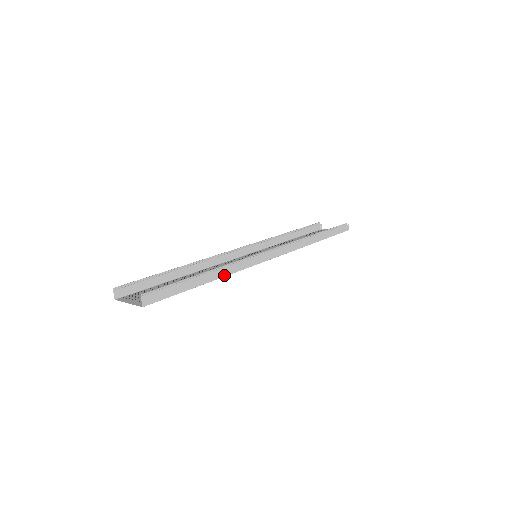
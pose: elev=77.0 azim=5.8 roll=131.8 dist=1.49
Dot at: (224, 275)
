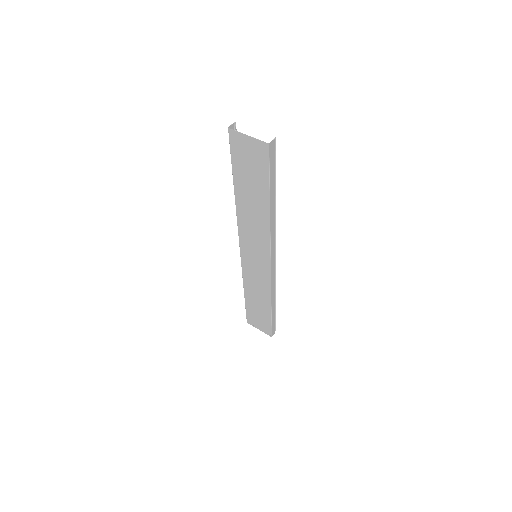
Dot at: (271, 220)
